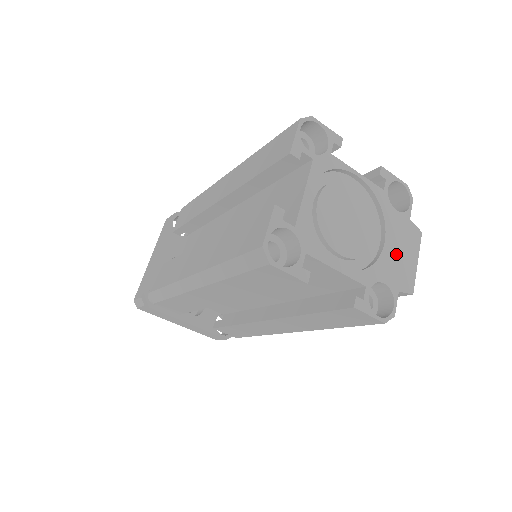
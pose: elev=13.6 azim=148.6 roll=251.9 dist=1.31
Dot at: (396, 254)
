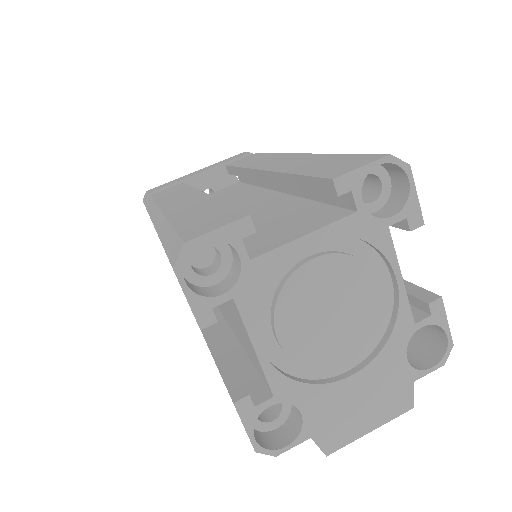
Dot at: (352, 399)
